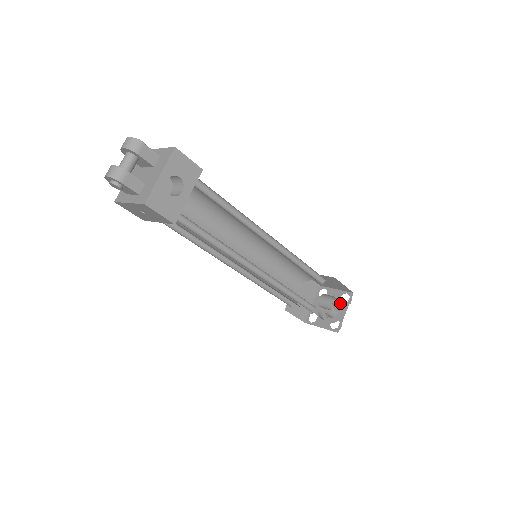
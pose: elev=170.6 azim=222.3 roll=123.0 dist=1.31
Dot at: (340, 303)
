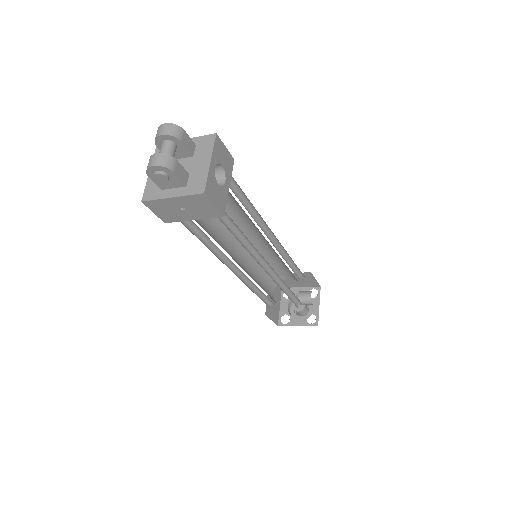
Dot at: occluded
